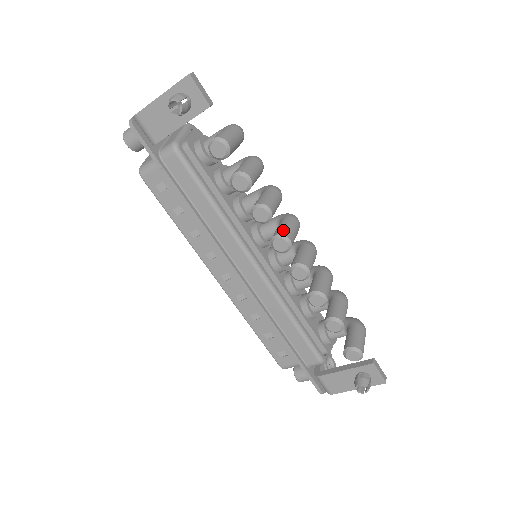
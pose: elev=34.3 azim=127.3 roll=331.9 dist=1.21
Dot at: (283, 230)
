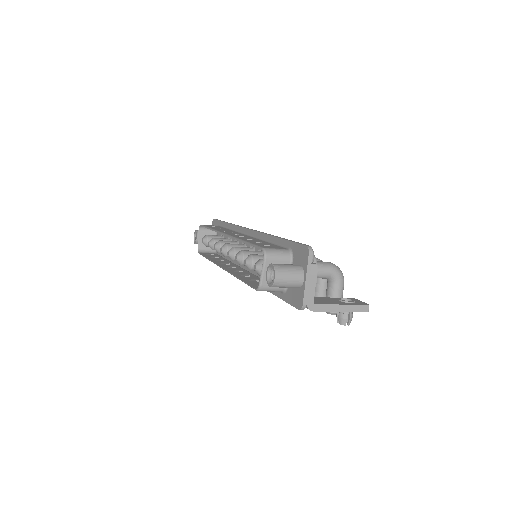
Dot at: occluded
